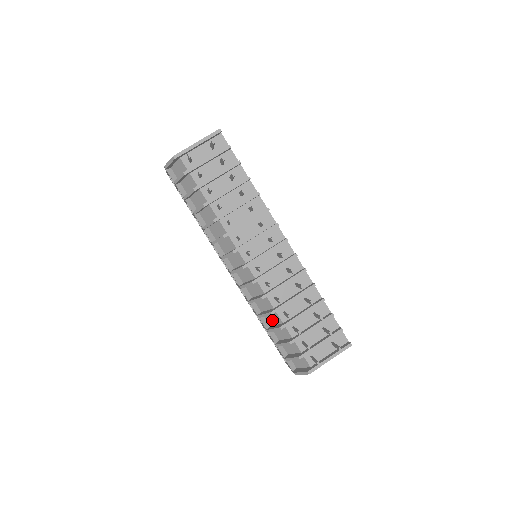
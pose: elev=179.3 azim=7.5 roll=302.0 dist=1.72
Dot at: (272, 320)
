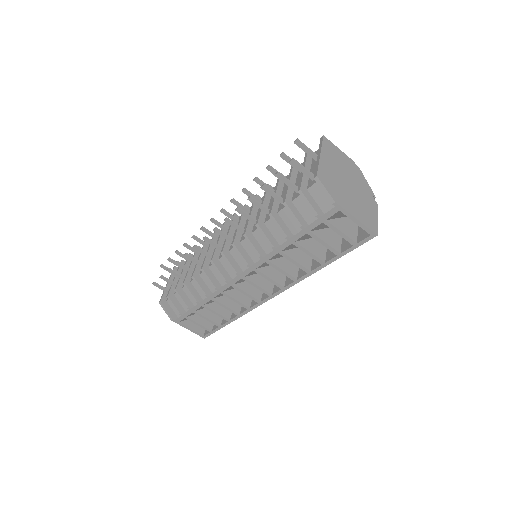
Dot at: (280, 232)
